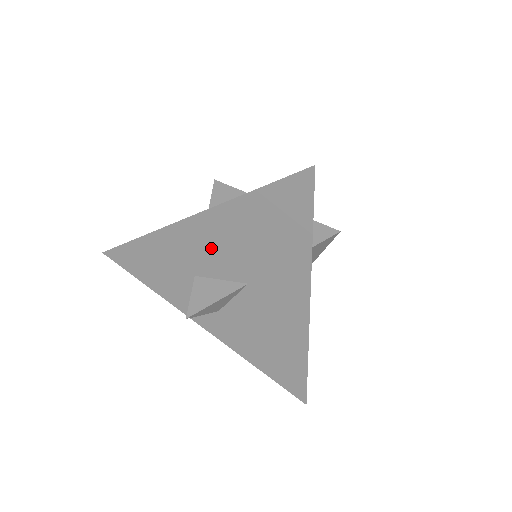
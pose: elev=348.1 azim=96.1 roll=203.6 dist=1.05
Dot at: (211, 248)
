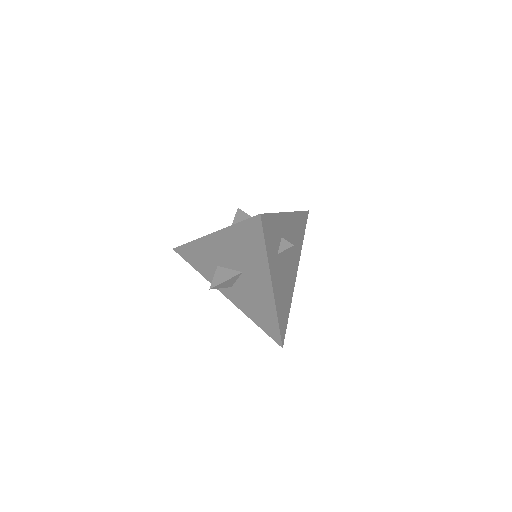
Dot at: (223, 251)
